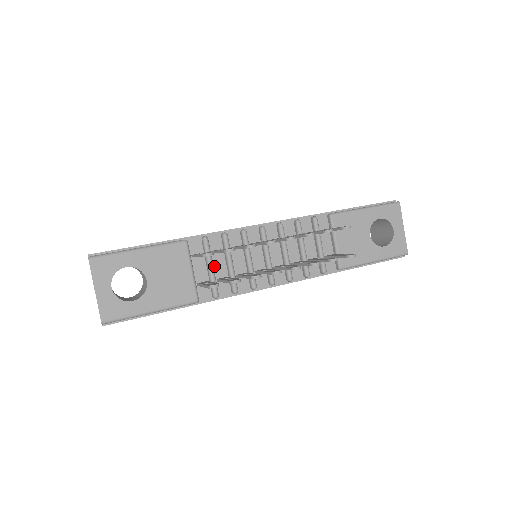
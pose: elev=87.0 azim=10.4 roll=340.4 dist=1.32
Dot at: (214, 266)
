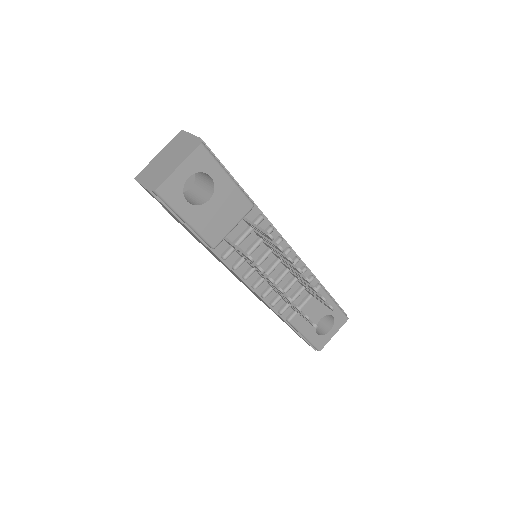
Dot at: occluded
